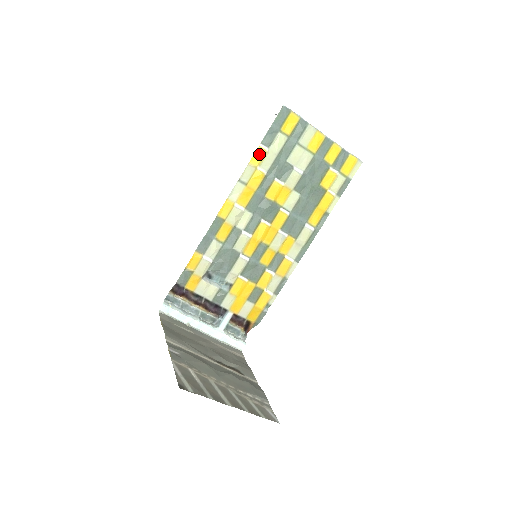
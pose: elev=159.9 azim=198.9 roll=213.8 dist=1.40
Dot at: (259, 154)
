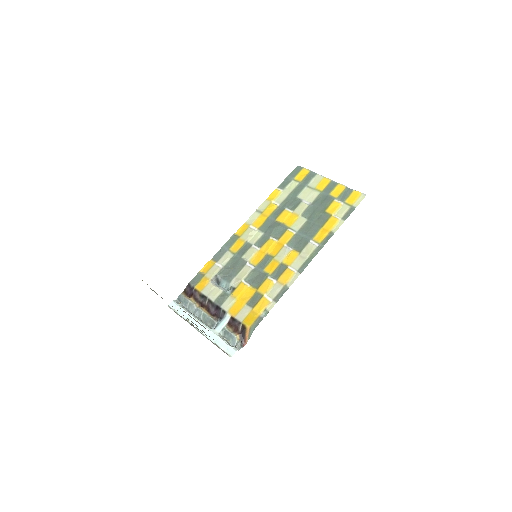
Dot at: (275, 193)
